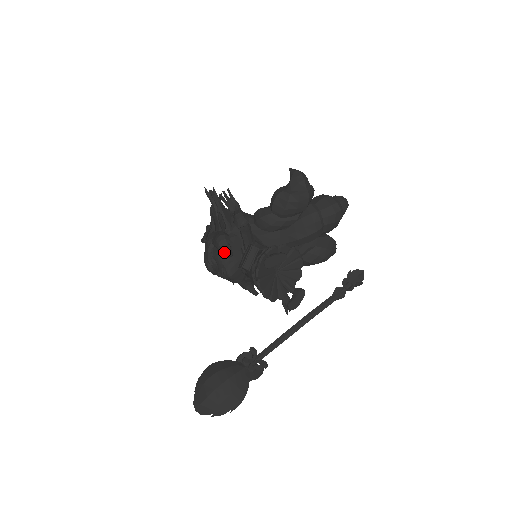
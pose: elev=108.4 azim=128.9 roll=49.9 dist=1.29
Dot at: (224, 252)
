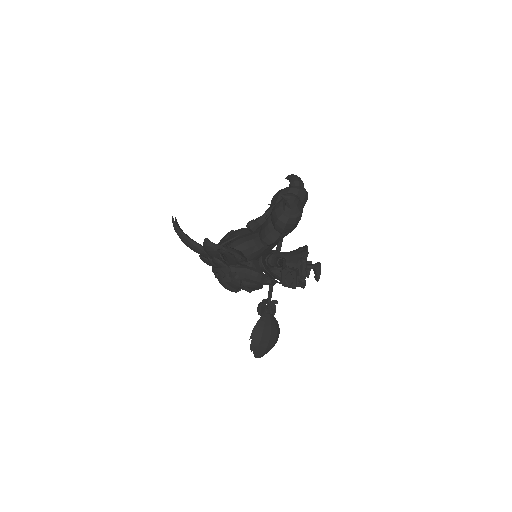
Dot at: (266, 284)
